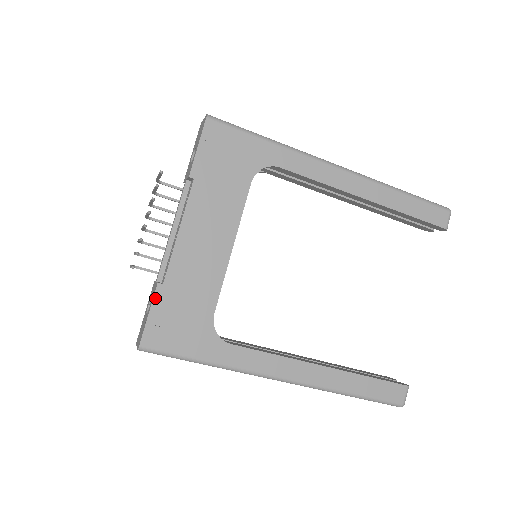
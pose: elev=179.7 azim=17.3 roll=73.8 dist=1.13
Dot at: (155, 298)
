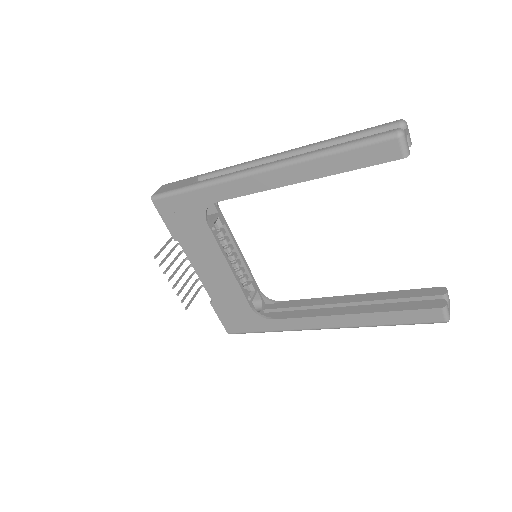
Dot at: (215, 310)
